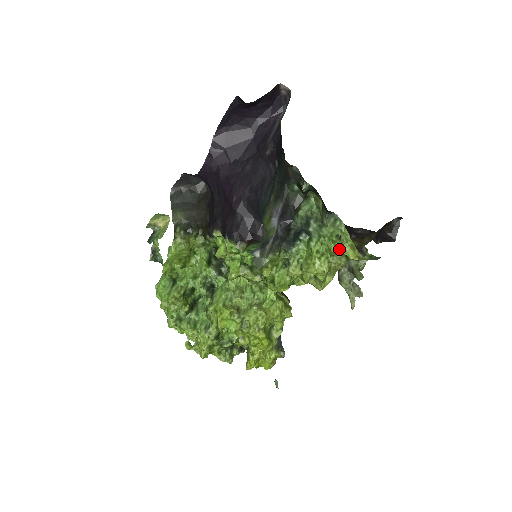
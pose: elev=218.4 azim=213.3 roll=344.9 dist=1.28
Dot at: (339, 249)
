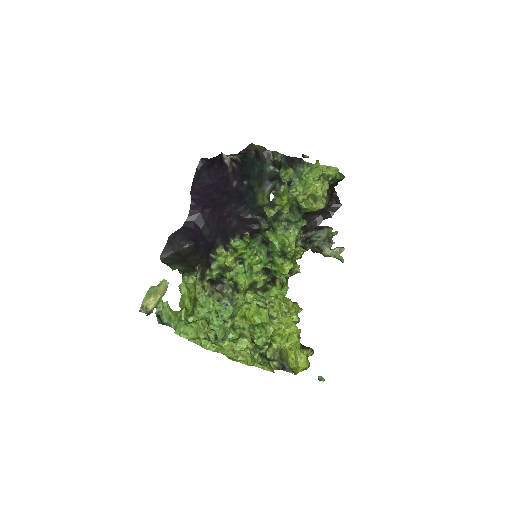
Dot at: (321, 168)
